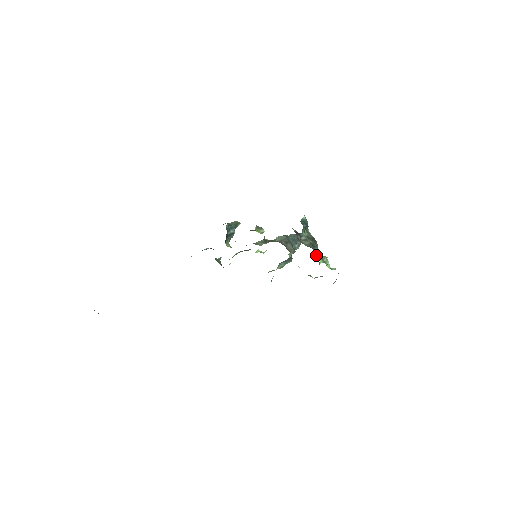
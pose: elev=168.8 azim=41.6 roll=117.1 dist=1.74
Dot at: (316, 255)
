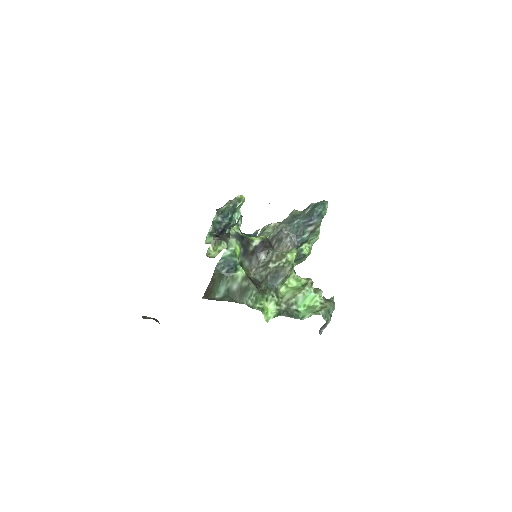
Dot at: (291, 283)
